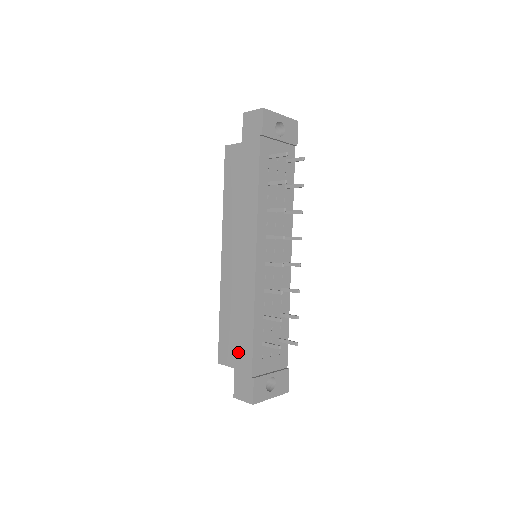
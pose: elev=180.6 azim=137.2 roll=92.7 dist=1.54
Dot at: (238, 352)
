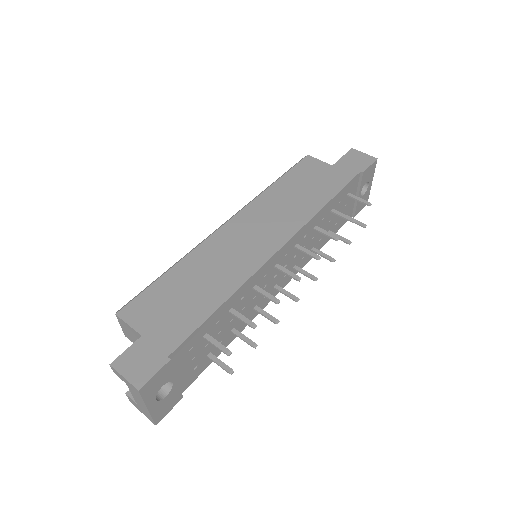
Dot at: (171, 317)
